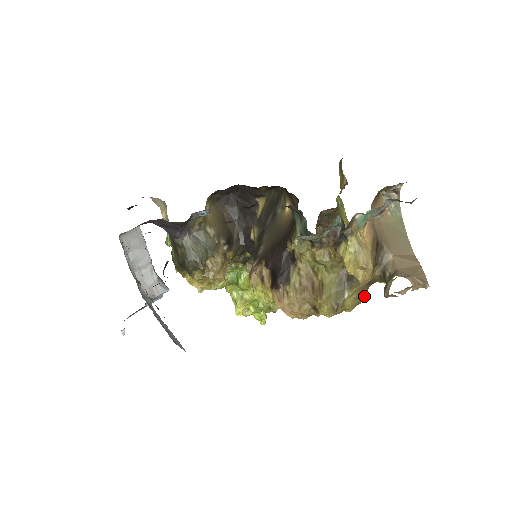
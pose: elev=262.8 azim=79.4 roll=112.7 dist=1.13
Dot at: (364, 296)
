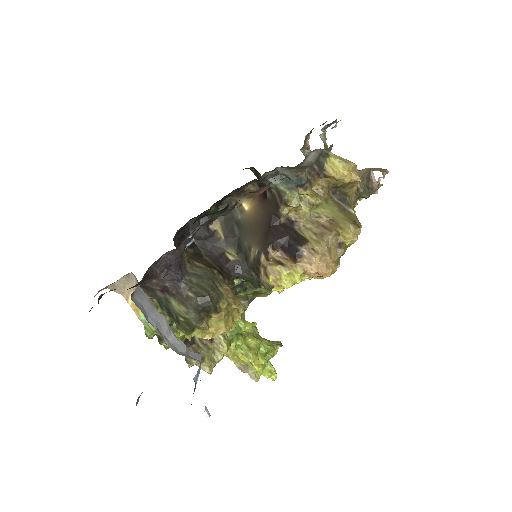
Dot at: occluded
